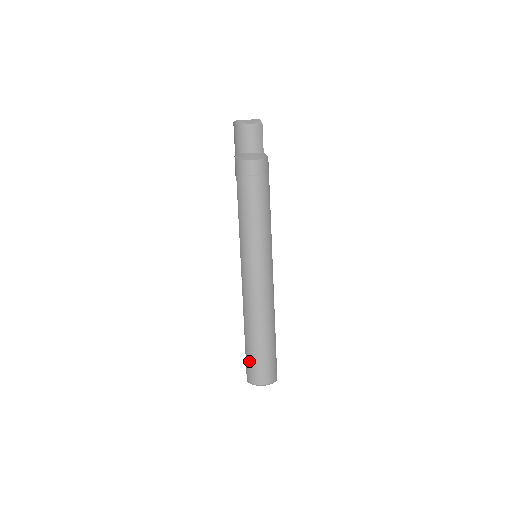
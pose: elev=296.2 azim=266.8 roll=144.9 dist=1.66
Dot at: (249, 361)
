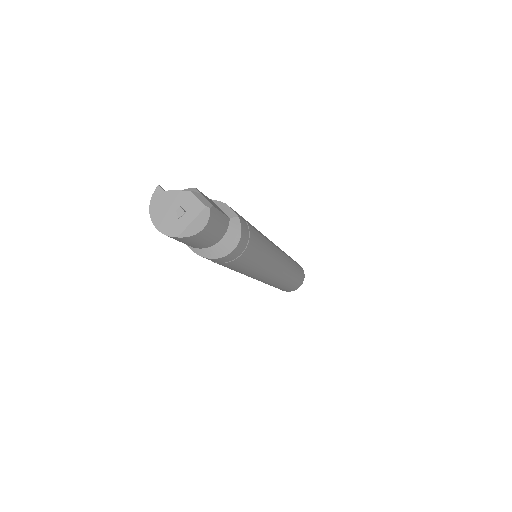
Dot at: occluded
